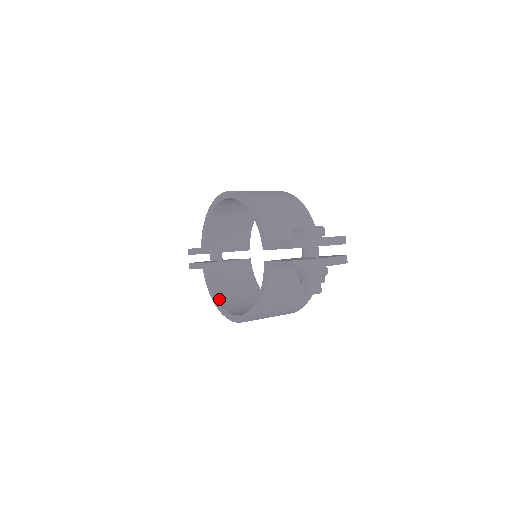
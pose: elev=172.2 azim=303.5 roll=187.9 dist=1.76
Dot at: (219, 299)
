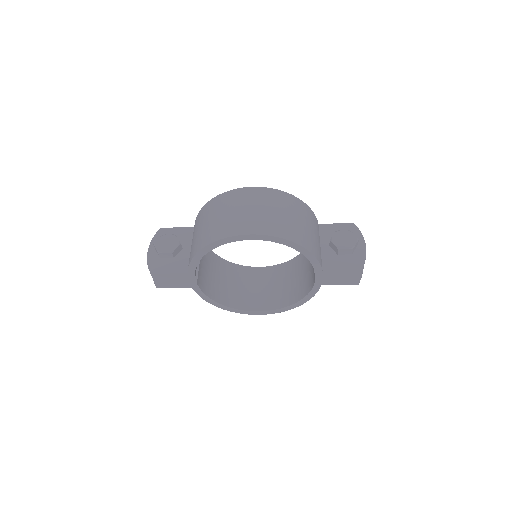
Dot at: (223, 302)
